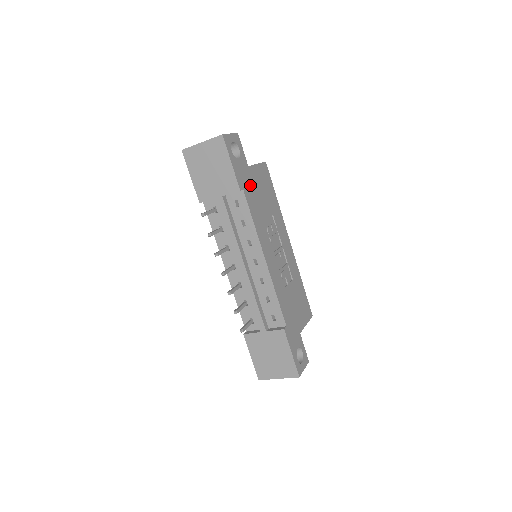
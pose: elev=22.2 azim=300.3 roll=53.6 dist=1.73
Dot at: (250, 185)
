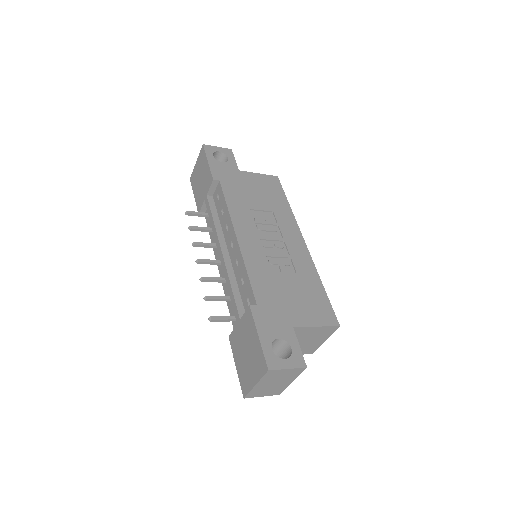
Dot at: (235, 182)
